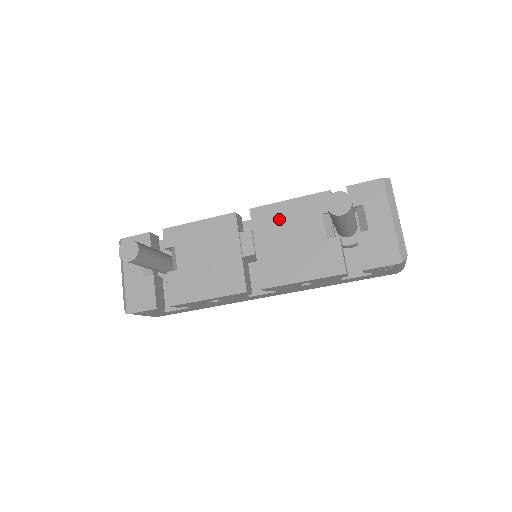
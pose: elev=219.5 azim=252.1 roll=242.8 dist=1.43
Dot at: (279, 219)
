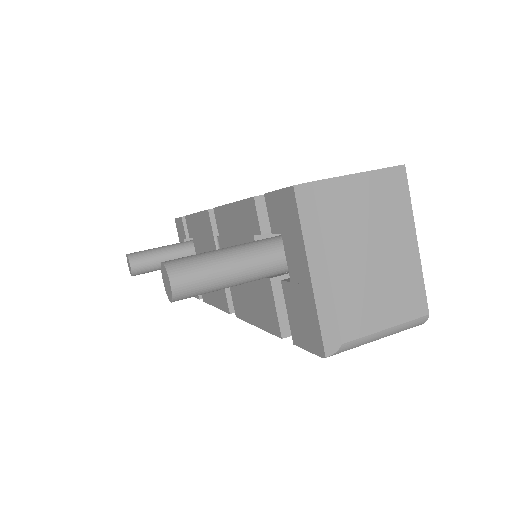
Dot at: (230, 230)
